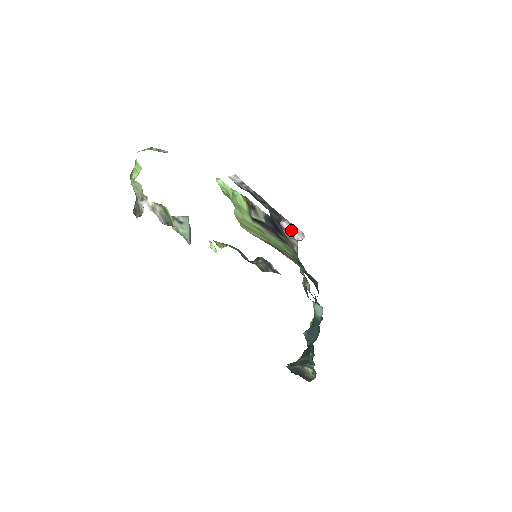
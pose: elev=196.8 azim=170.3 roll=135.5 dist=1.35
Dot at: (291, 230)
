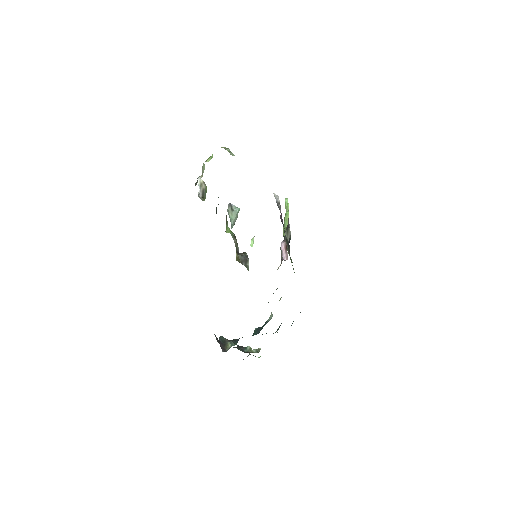
Dot at: (284, 250)
